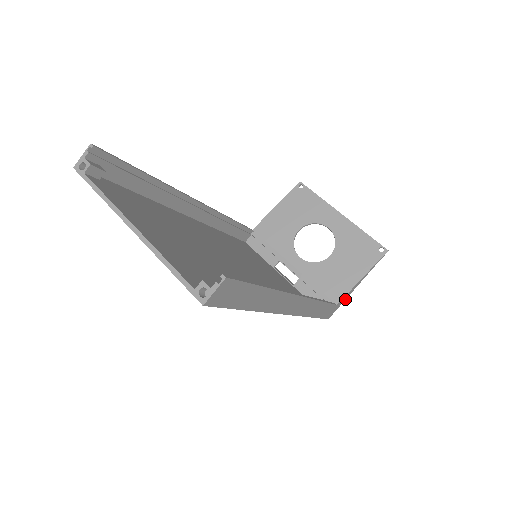
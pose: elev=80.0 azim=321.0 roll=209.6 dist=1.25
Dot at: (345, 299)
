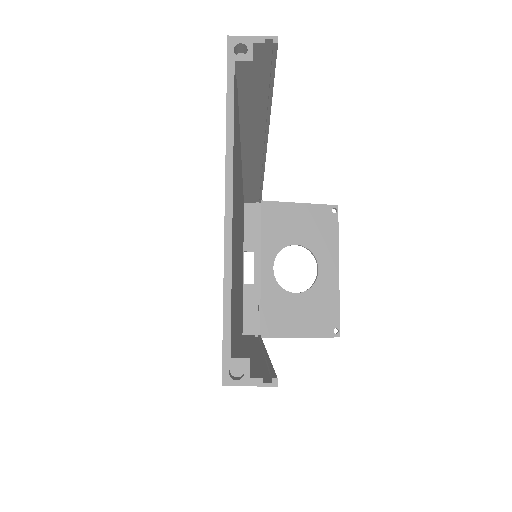
Dot at: occluded
